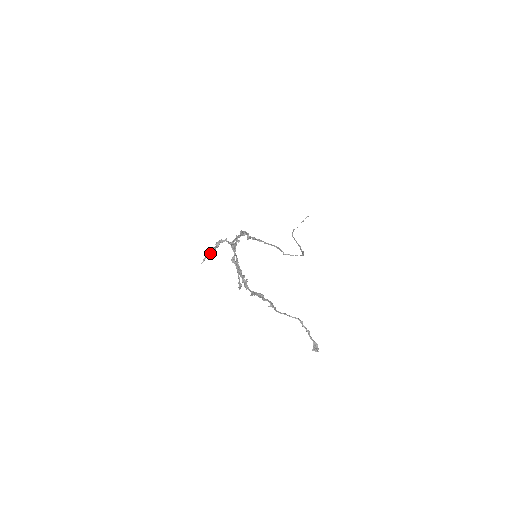
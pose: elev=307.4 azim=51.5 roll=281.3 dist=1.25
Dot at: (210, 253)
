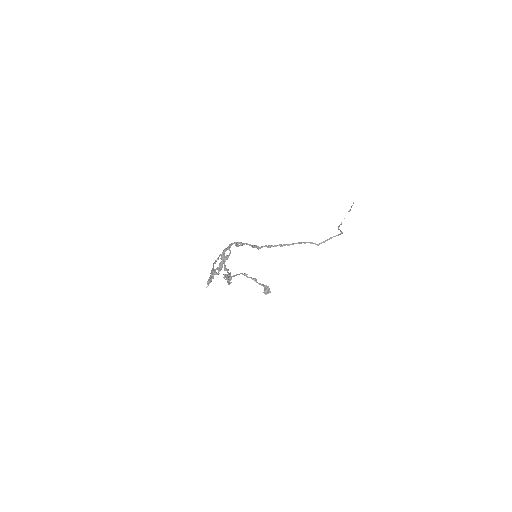
Dot at: (213, 276)
